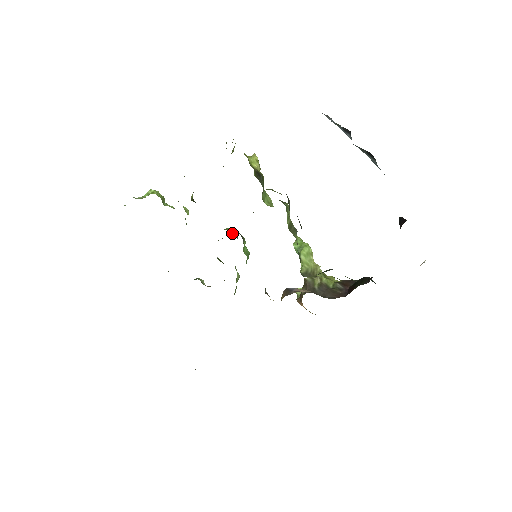
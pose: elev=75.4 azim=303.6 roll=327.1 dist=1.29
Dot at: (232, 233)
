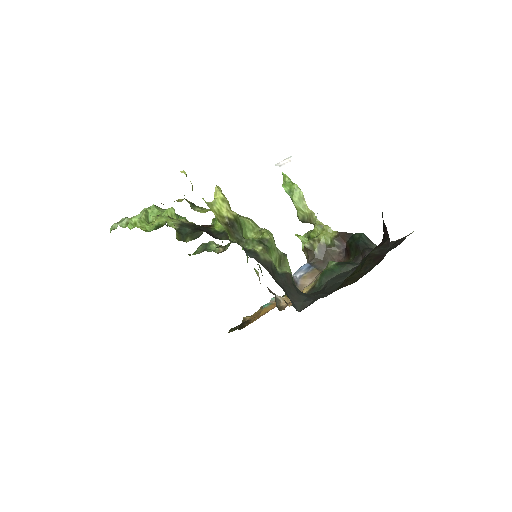
Dot at: occluded
